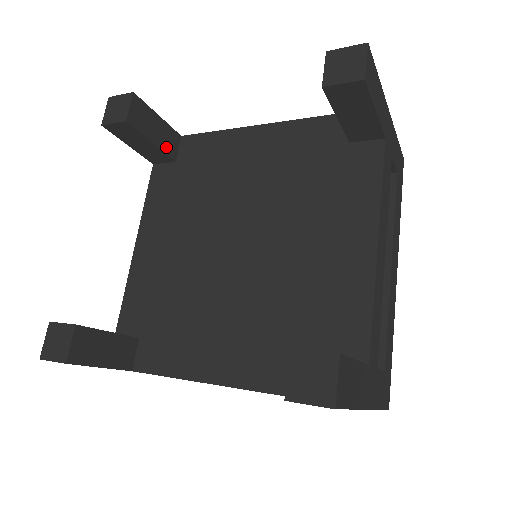
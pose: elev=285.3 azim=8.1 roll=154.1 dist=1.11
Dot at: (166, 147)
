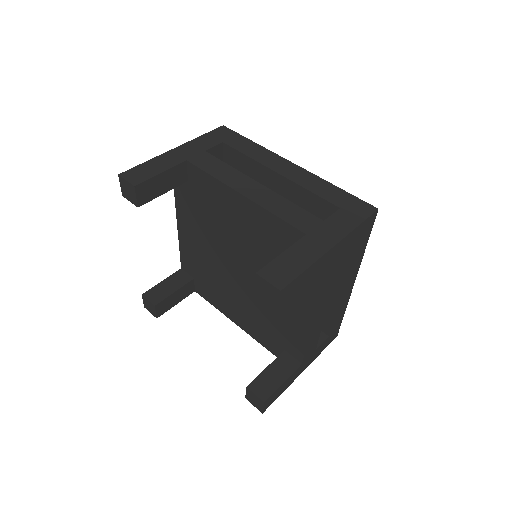
Dot at: (182, 283)
